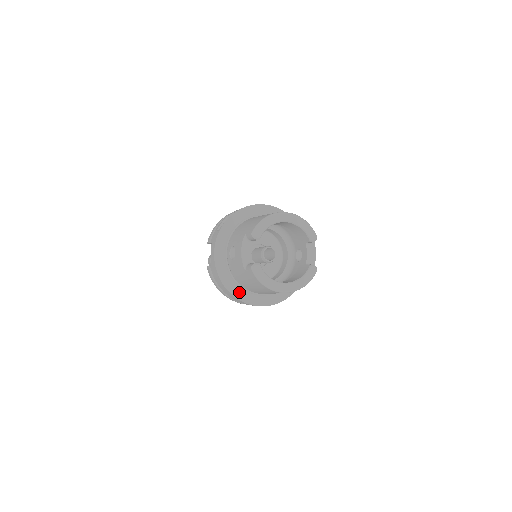
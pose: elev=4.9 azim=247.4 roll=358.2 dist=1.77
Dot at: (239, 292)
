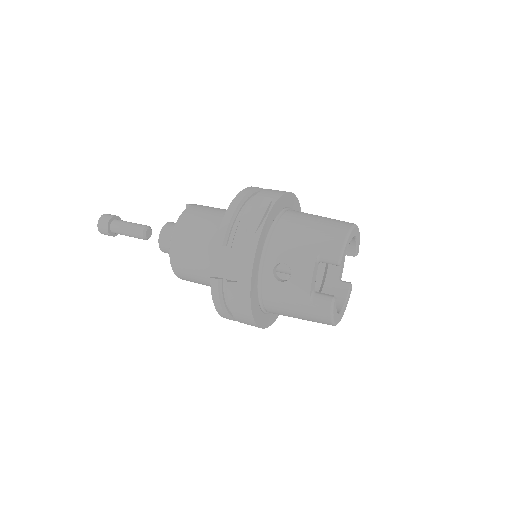
Dot at: (259, 316)
